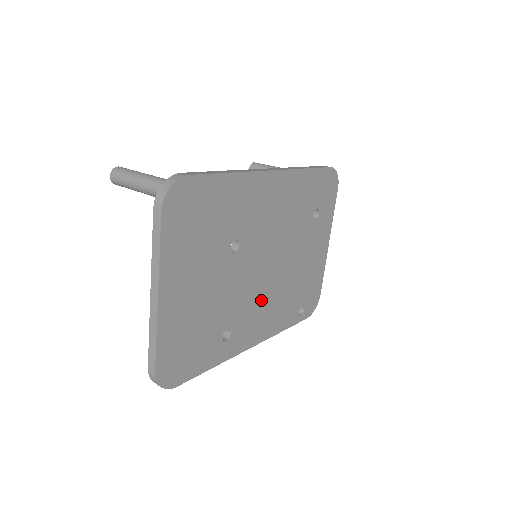
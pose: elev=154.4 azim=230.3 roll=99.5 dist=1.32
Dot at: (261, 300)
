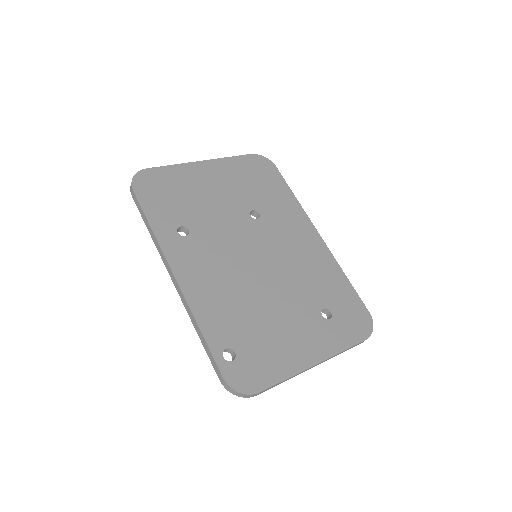
Dot at: (224, 266)
